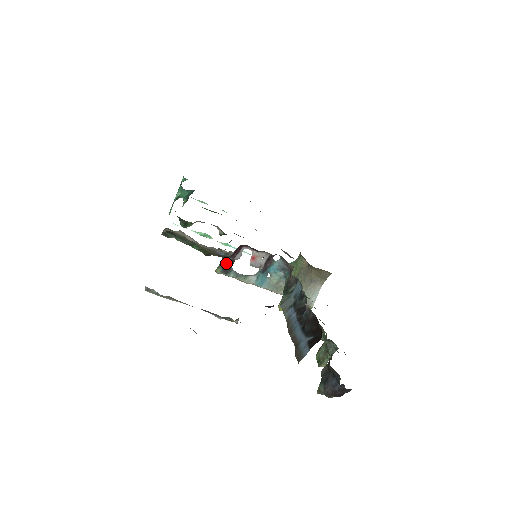
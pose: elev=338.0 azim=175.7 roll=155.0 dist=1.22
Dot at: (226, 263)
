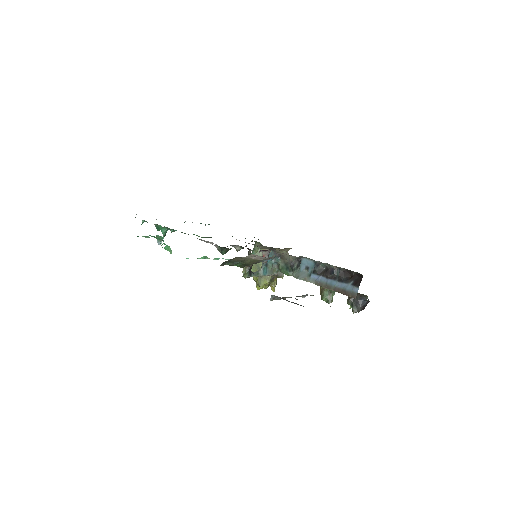
Dot at: (250, 268)
